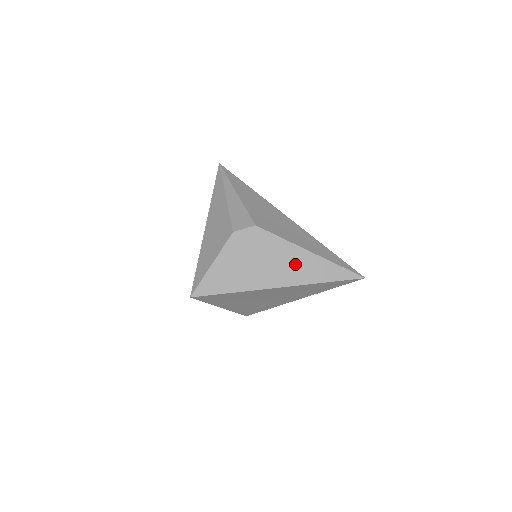
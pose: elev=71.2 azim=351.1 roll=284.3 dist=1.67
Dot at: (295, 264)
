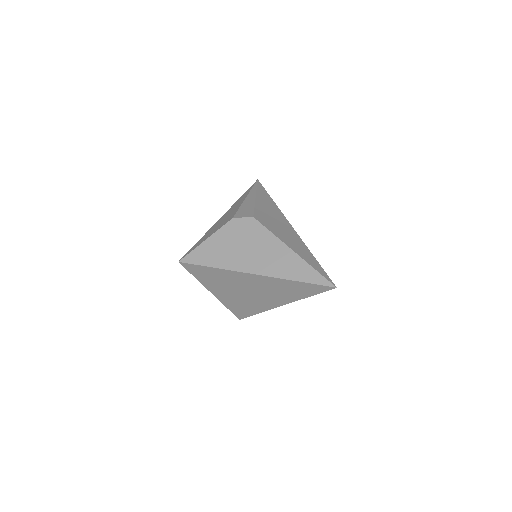
Dot at: (275, 258)
